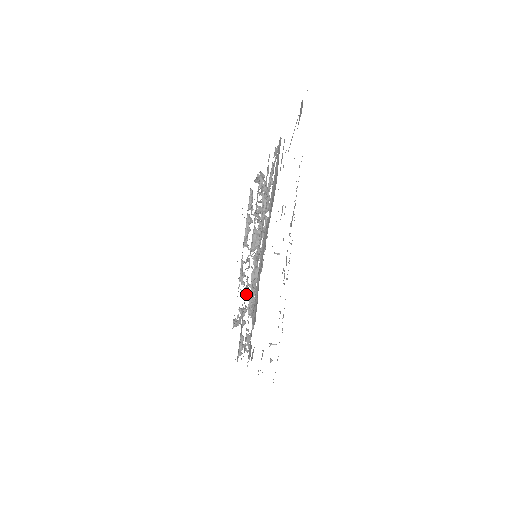
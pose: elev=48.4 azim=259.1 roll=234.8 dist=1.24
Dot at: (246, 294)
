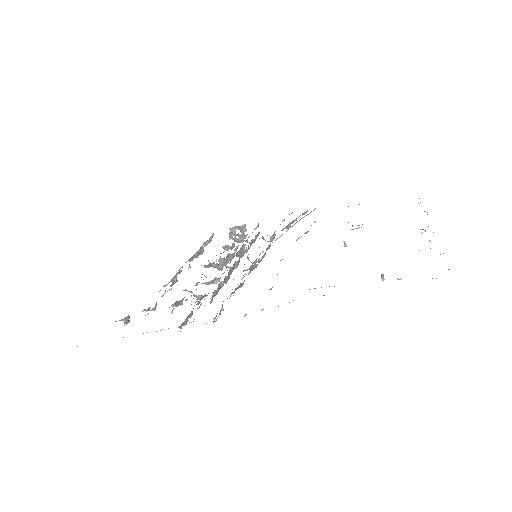
Dot at: occluded
